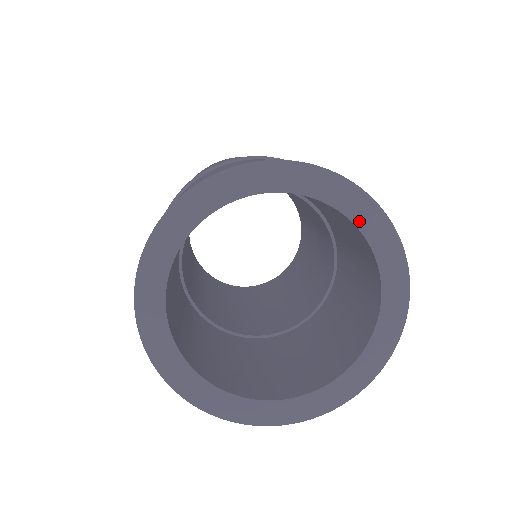
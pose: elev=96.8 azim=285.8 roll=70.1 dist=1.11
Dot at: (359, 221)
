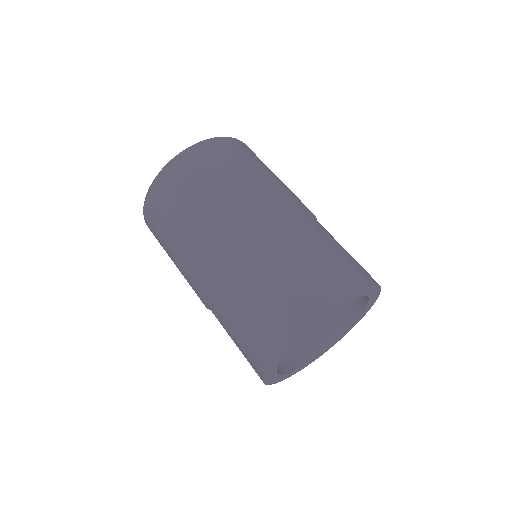
Dot at: (359, 296)
